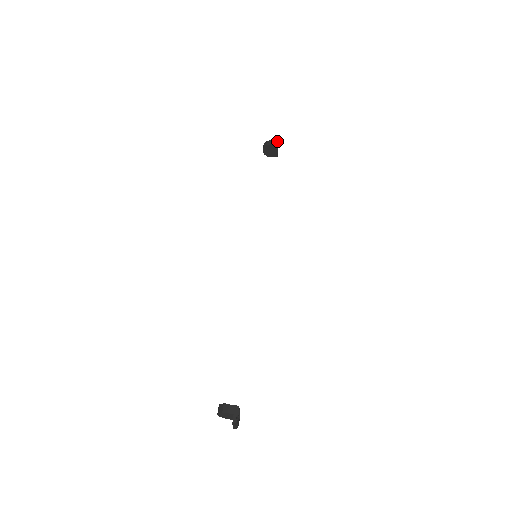
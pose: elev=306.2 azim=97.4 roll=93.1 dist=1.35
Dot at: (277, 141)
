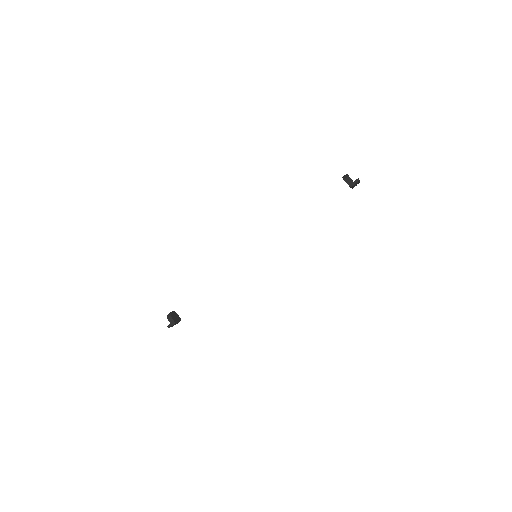
Dot at: (354, 184)
